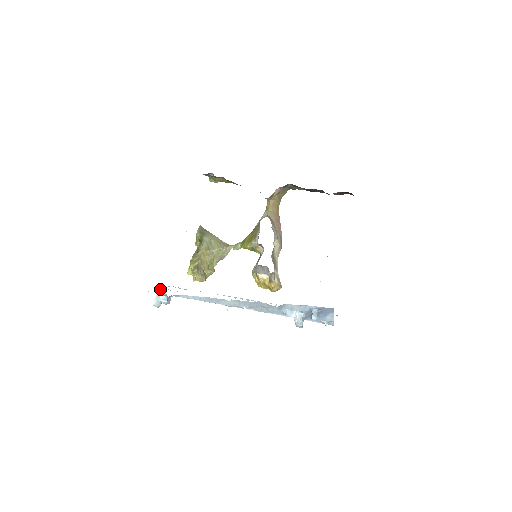
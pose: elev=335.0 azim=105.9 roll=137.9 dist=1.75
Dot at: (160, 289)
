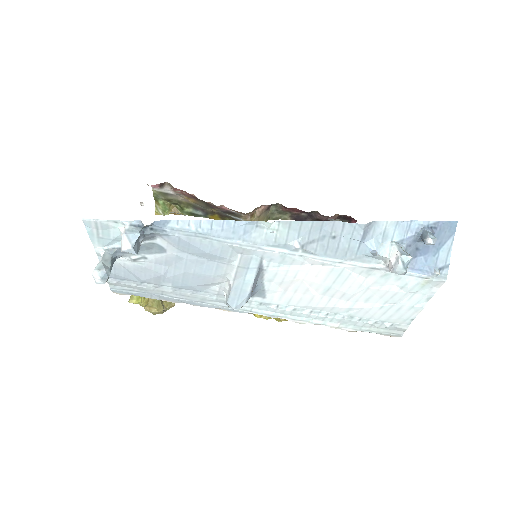
Dot at: (109, 249)
